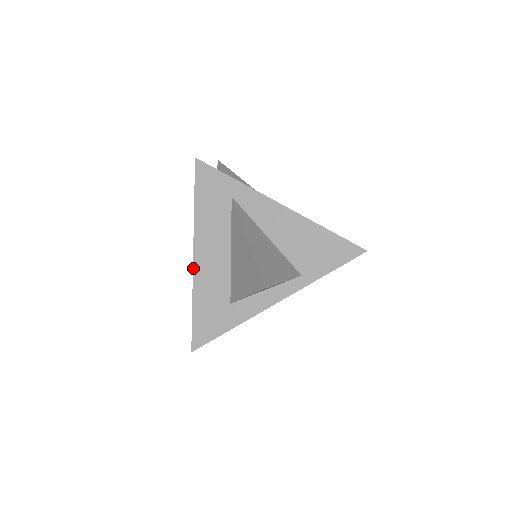
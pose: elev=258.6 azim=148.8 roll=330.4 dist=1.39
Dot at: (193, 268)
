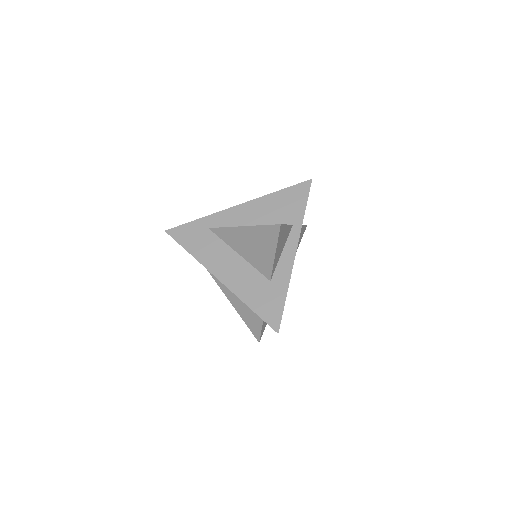
Dot at: occluded
